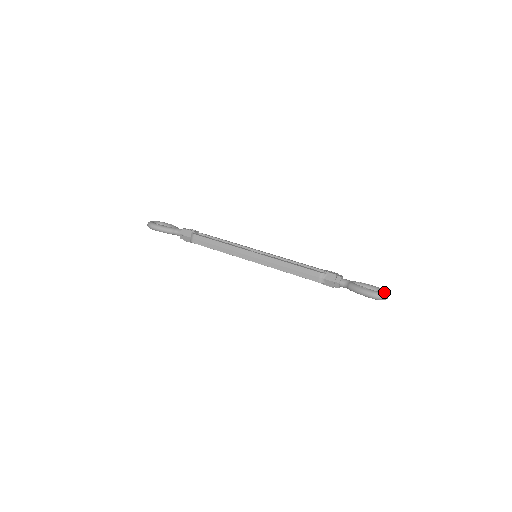
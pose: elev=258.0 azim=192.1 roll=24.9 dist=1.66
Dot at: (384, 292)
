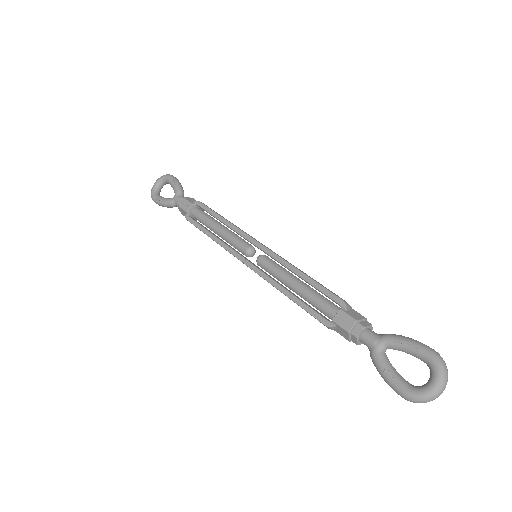
Dot at: (426, 392)
